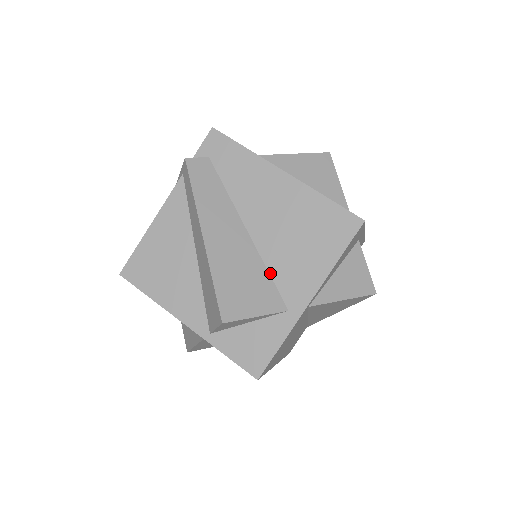
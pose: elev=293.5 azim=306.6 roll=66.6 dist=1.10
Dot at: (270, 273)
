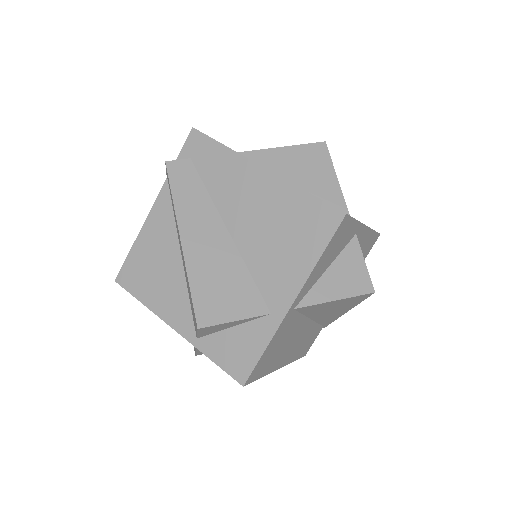
Dot at: (252, 275)
